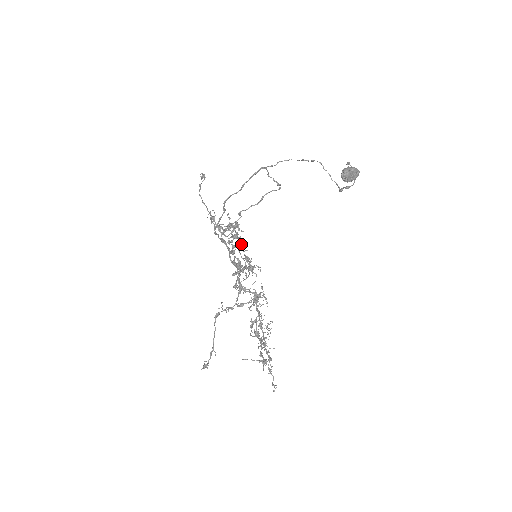
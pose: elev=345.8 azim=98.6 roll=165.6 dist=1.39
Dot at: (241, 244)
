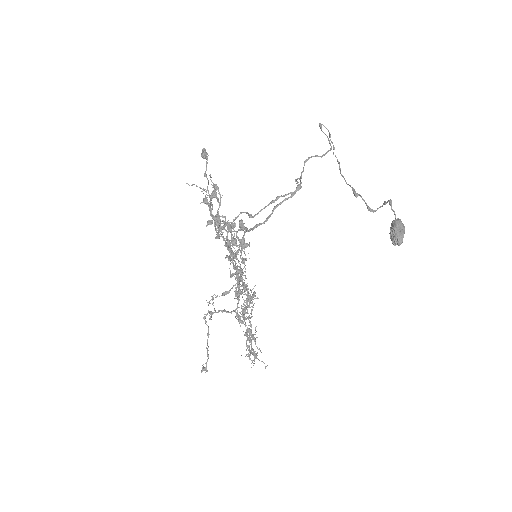
Dot at: (231, 227)
